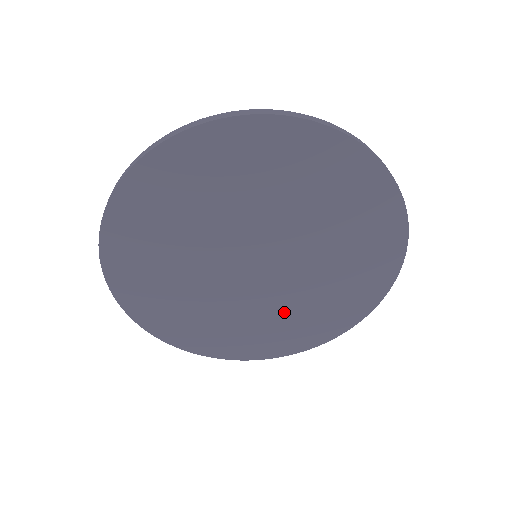
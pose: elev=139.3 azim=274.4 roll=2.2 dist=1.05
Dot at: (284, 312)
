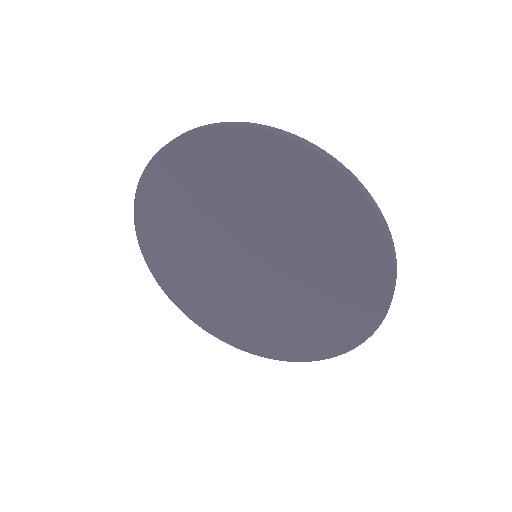
Dot at: (264, 316)
